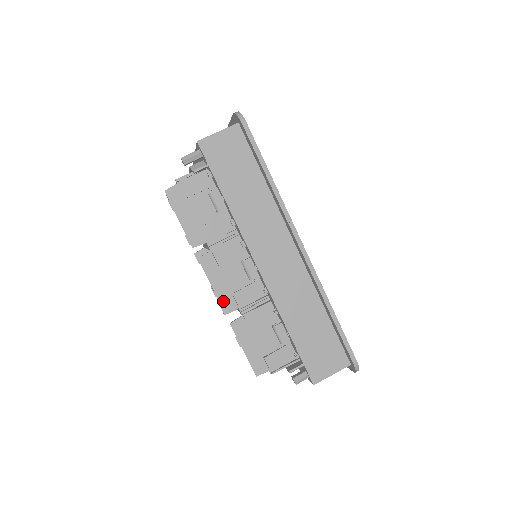
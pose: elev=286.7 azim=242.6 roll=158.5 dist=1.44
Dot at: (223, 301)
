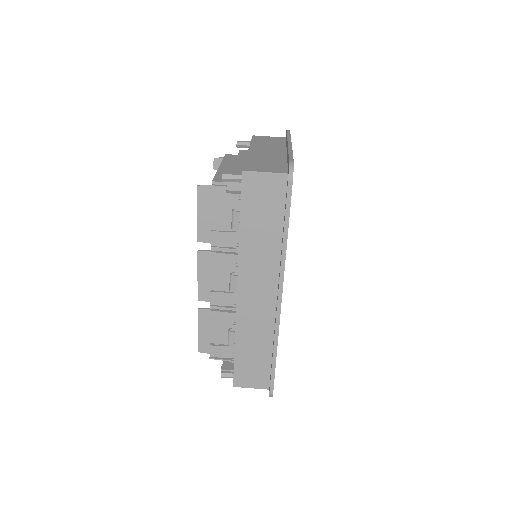
Dot at: (201, 291)
